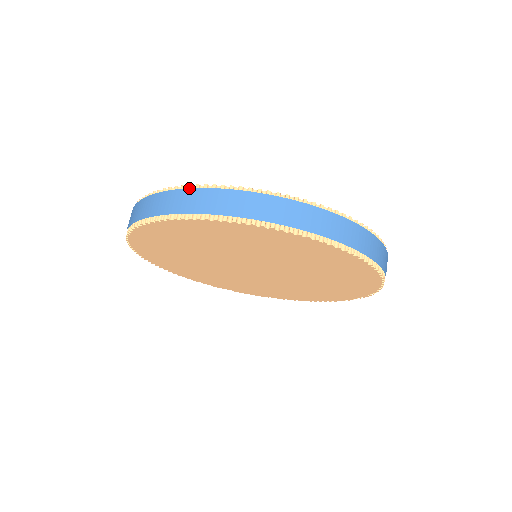
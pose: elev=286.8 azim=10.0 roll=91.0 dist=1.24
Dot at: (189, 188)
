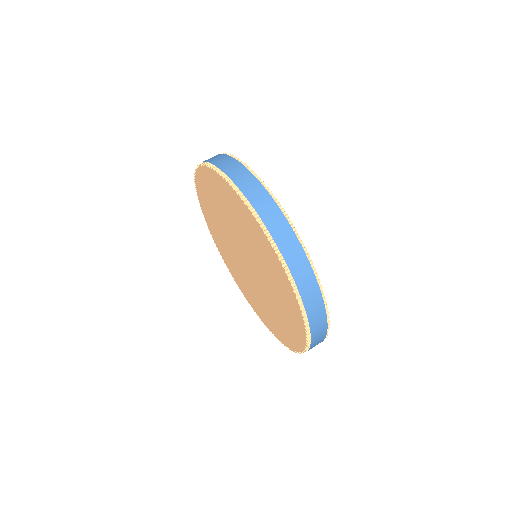
Dot at: occluded
